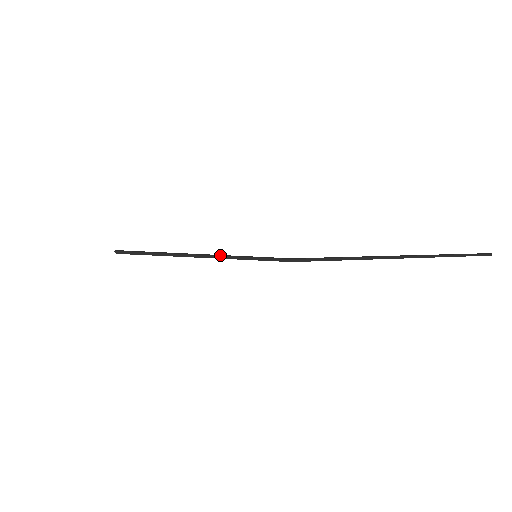
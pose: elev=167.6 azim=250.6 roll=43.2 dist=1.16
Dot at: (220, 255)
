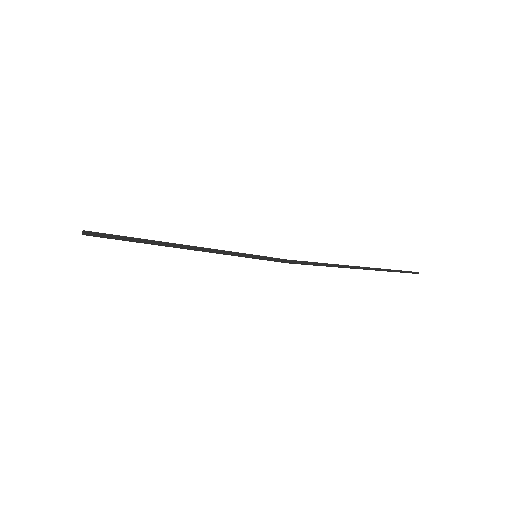
Dot at: (220, 250)
